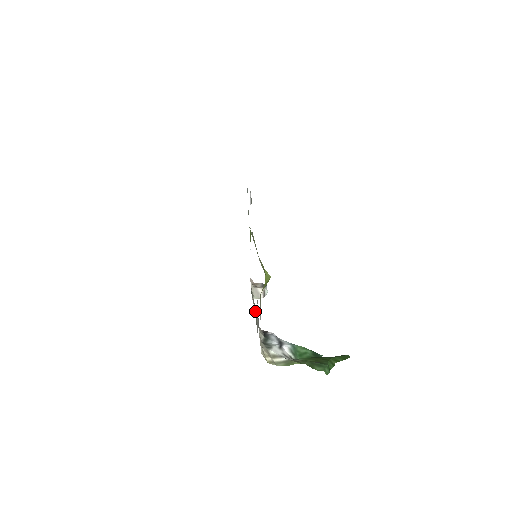
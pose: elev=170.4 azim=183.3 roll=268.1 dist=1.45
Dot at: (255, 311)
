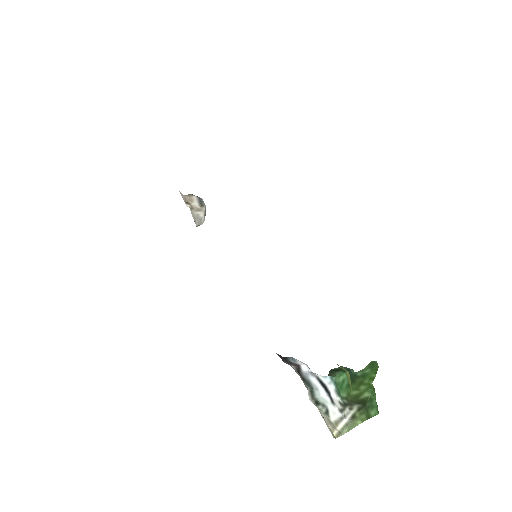
Dot at: occluded
